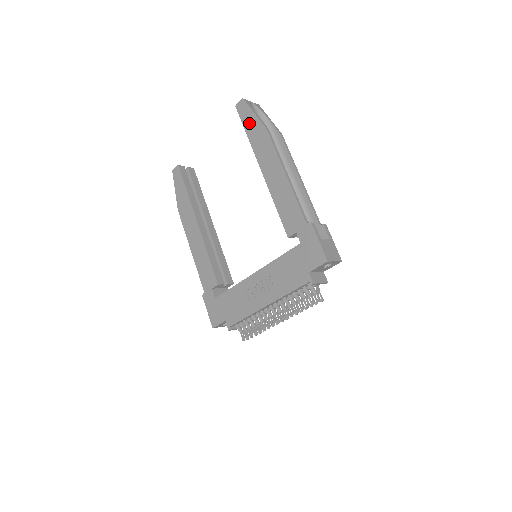
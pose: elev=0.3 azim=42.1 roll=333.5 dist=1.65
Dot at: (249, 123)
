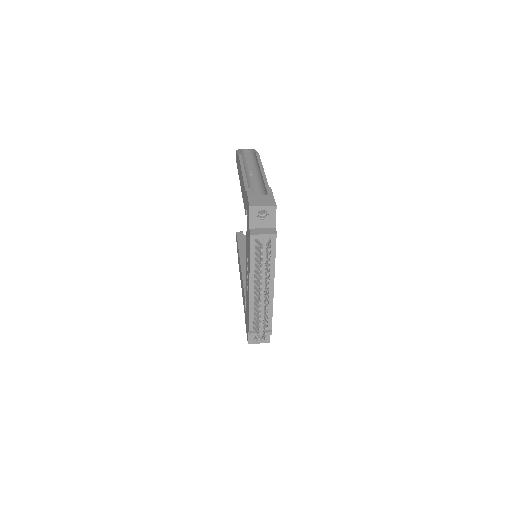
Dot at: occluded
